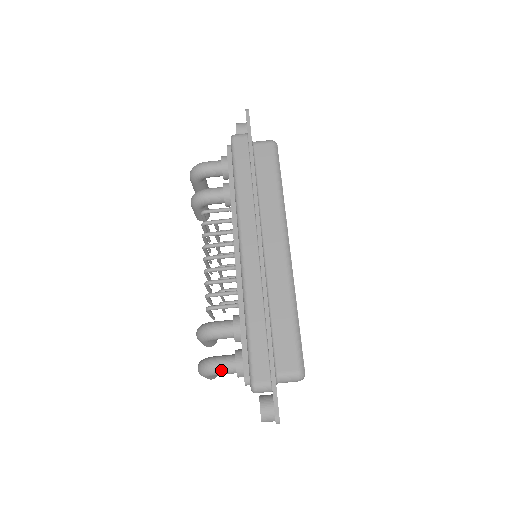
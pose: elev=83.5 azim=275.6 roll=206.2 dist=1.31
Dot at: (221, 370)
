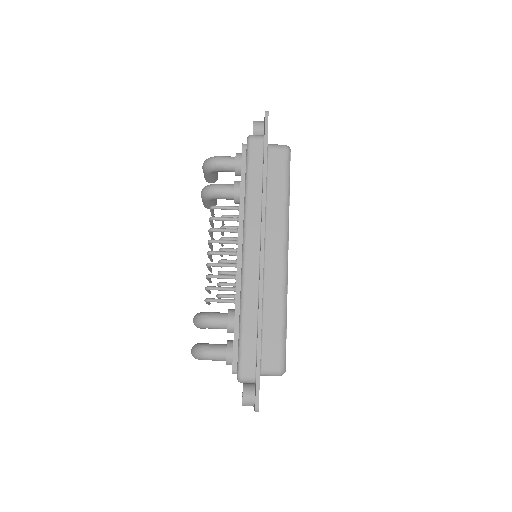
Dot at: (212, 357)
